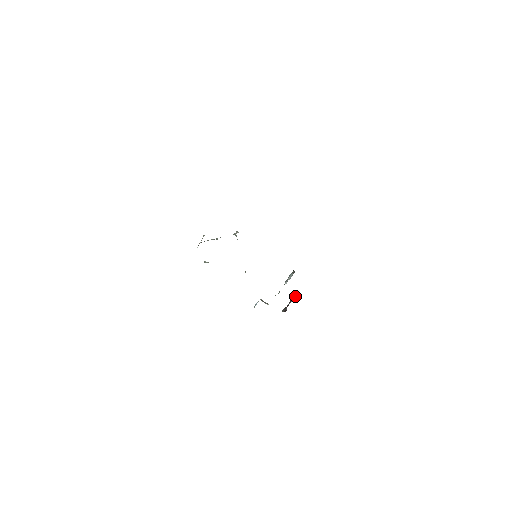
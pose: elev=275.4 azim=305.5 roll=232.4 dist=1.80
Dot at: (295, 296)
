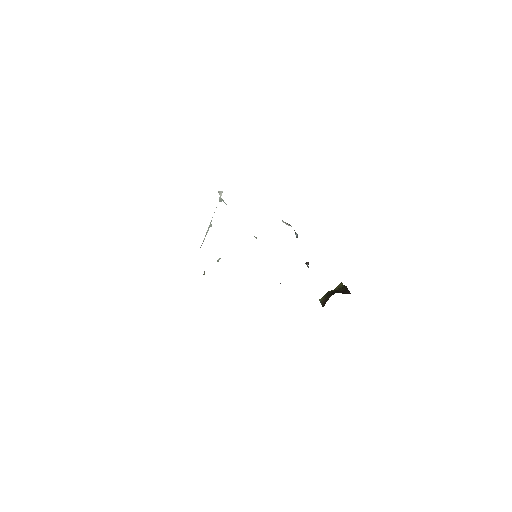
Dot at: occluded
